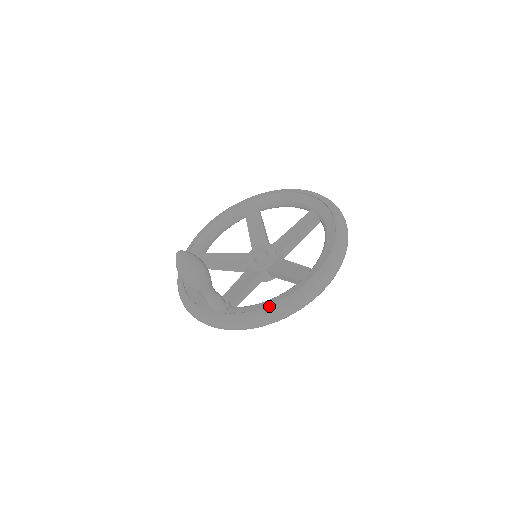
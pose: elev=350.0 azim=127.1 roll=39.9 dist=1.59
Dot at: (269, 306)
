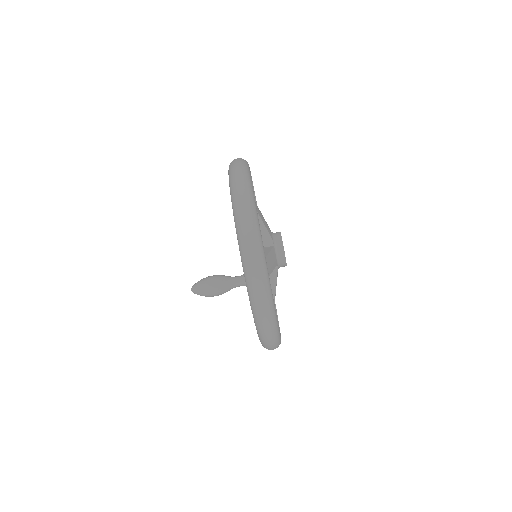
Dot at: occluded
